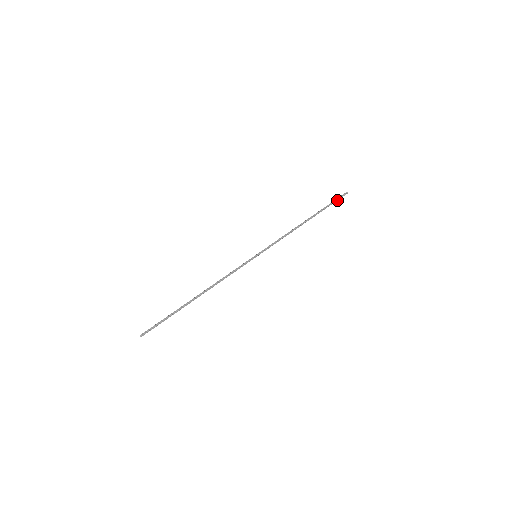
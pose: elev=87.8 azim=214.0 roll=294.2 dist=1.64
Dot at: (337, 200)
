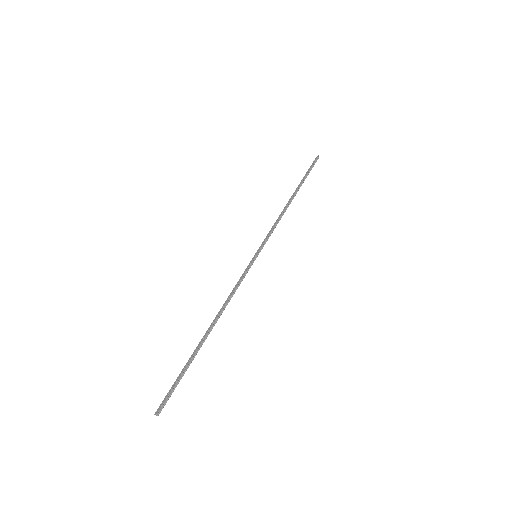
Dot at: (312, 167)
